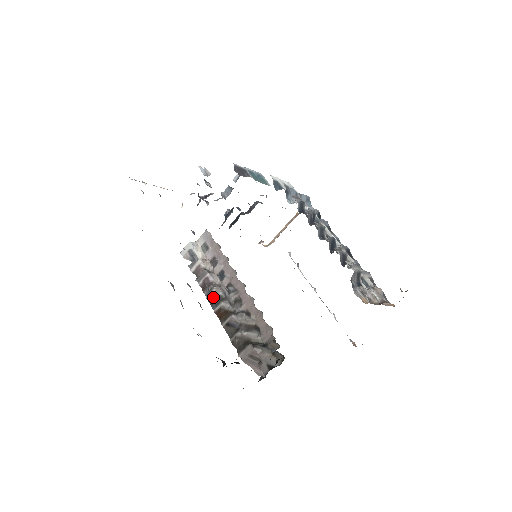
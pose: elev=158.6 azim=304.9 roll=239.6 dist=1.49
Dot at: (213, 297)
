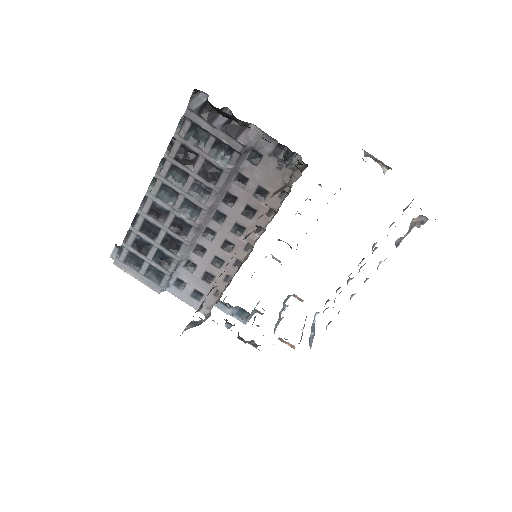
Dot at: occluded
